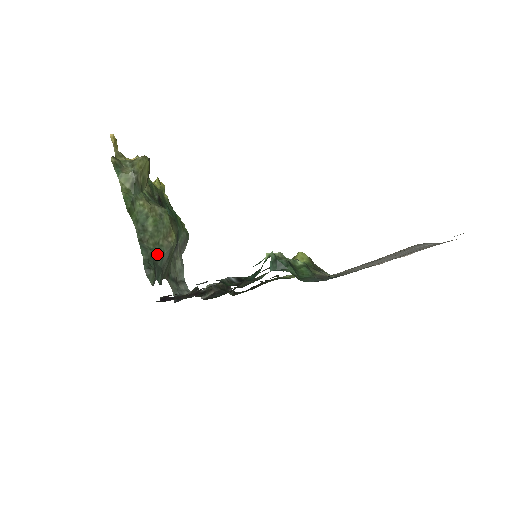
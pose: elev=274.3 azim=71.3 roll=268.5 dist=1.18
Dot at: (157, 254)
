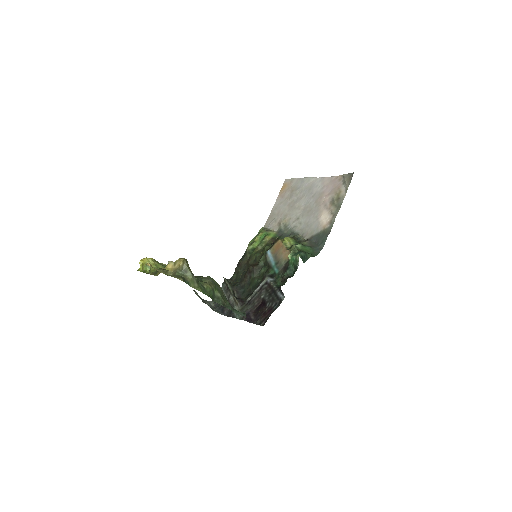
Dot at: occluded
